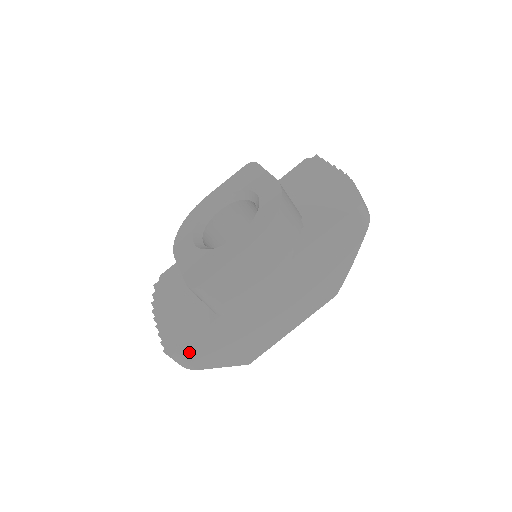
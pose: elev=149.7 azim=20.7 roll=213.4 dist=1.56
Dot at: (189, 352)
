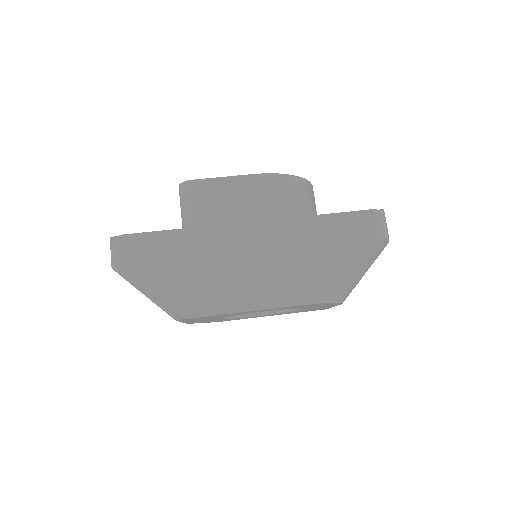
Dot at: (131, 247)
